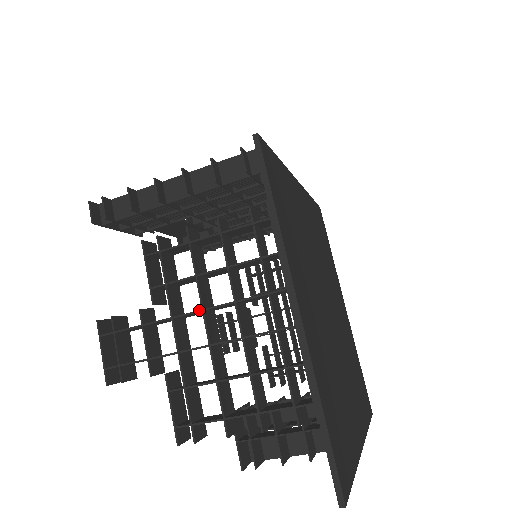
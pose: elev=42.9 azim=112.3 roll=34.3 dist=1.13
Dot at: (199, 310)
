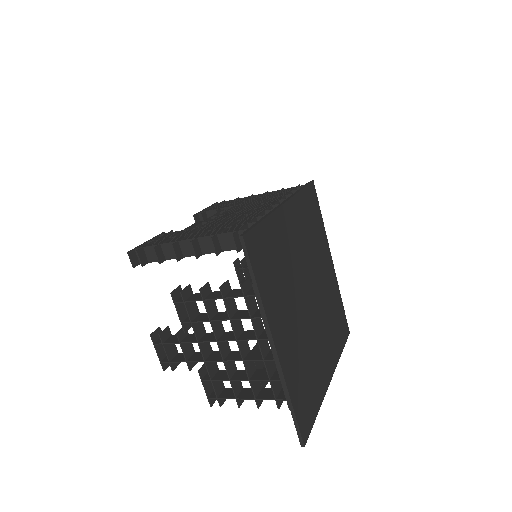
Dot at: (214, 341)
